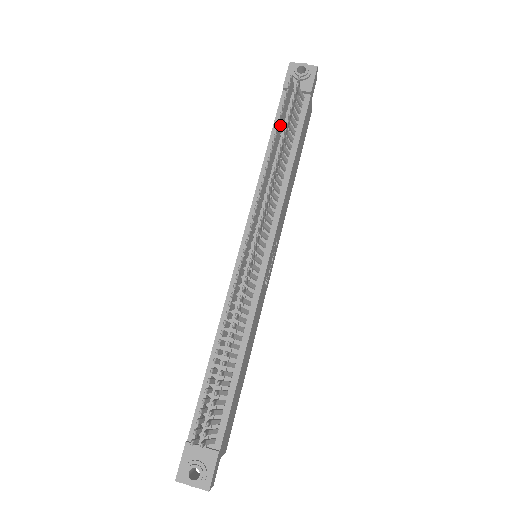
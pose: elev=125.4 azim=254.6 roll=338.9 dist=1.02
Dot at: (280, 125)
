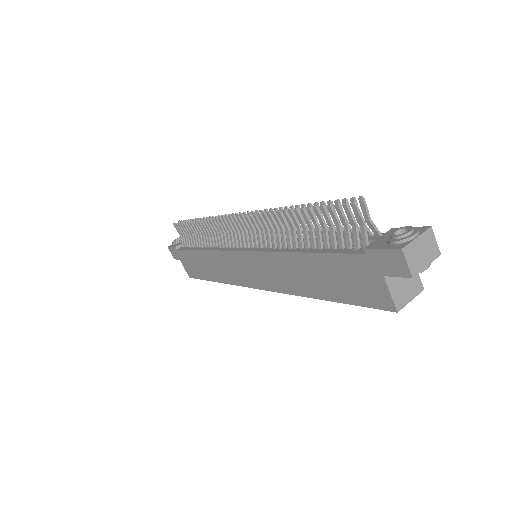
Dot at: (191, 226)
